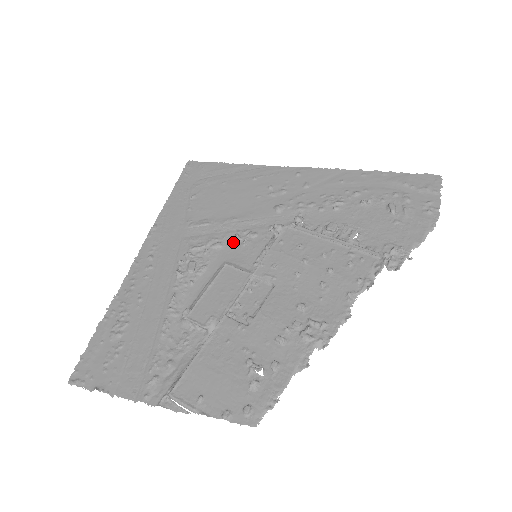
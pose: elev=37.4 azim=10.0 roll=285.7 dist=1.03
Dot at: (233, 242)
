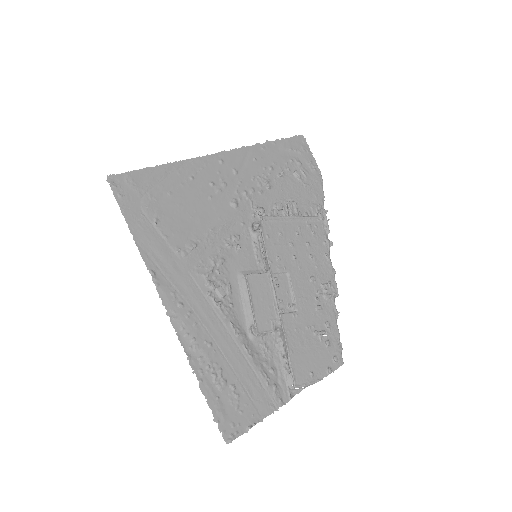
Dot at: (229, 252)
